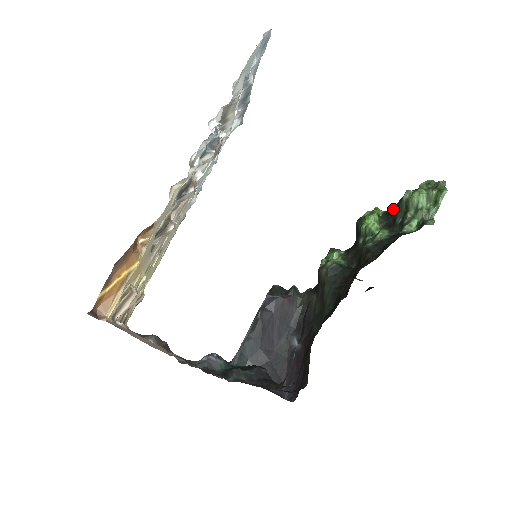
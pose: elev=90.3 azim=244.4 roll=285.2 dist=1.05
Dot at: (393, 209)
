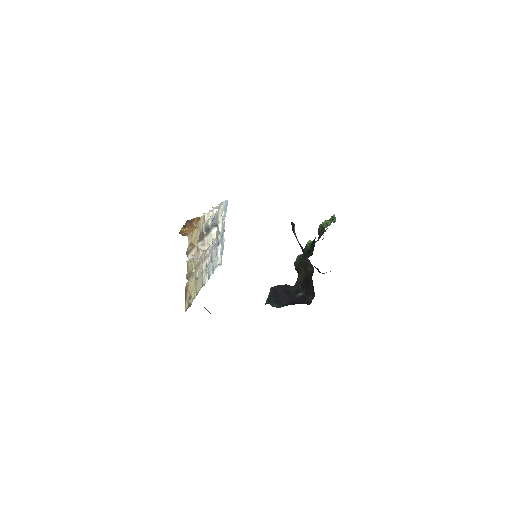
Dot at: occluded
